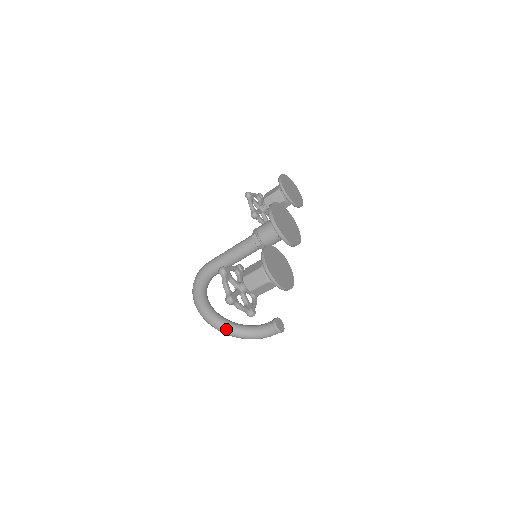
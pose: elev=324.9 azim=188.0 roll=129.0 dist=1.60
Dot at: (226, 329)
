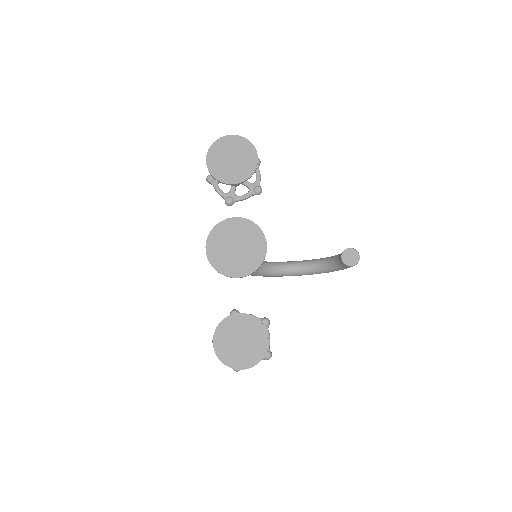
Dot at: (312, 273)
